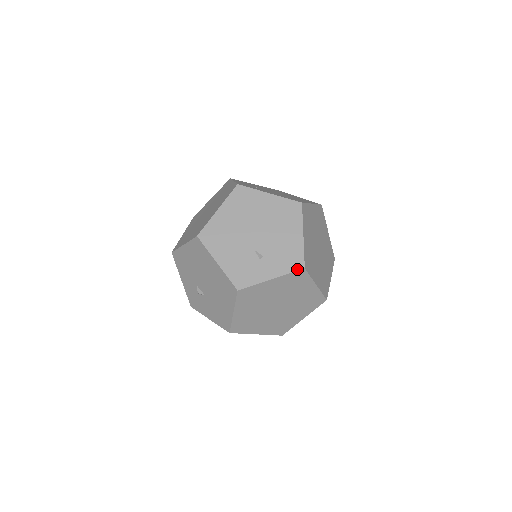
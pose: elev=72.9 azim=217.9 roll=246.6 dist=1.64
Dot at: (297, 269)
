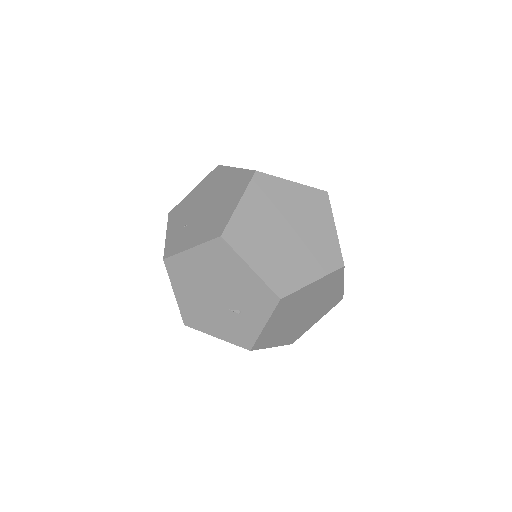
Dot at: (275, 304)
